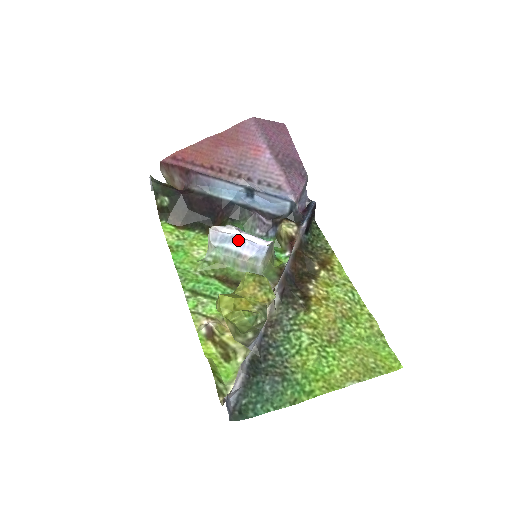
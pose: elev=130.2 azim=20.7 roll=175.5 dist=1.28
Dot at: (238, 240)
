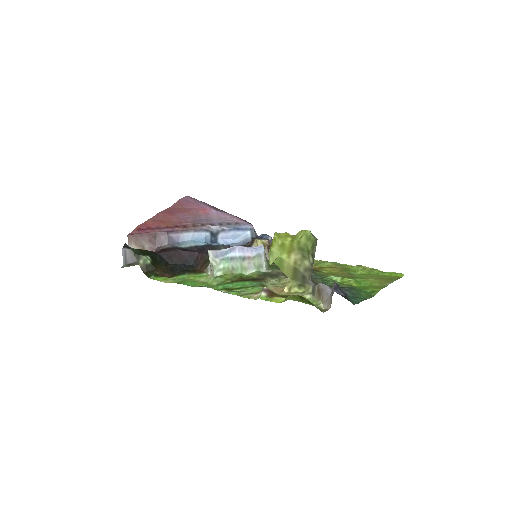
Dot at: (237, 248)
